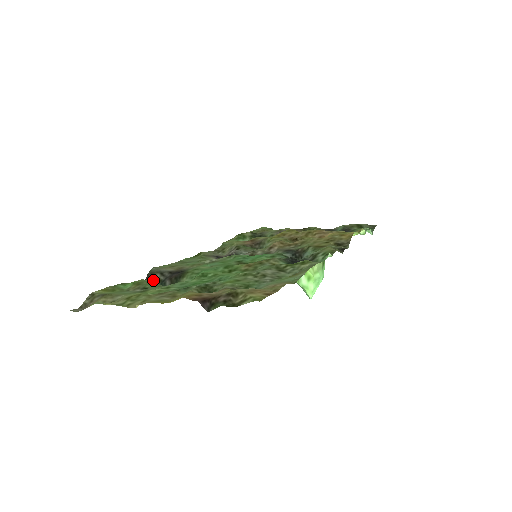
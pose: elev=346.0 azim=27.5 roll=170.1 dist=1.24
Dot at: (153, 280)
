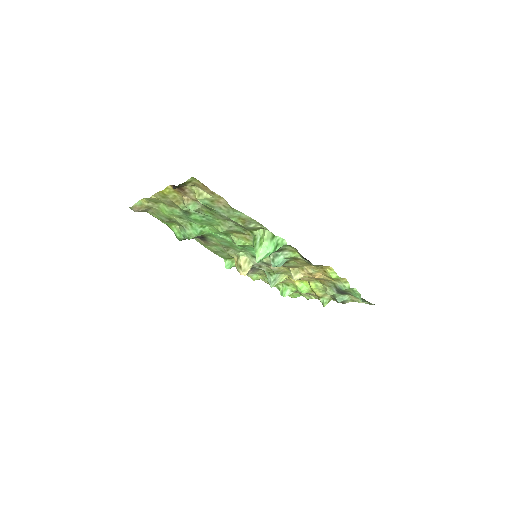
Dot at: occluded
